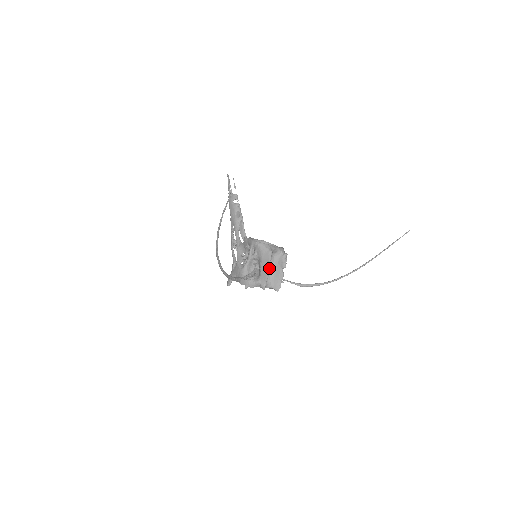
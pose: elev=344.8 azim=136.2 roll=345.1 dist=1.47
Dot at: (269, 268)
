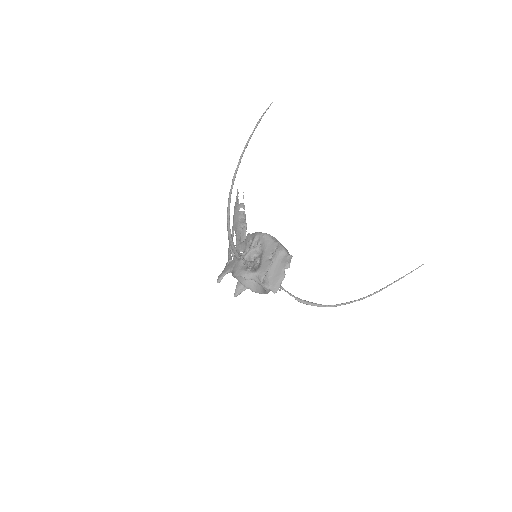
Dot at: occluded
